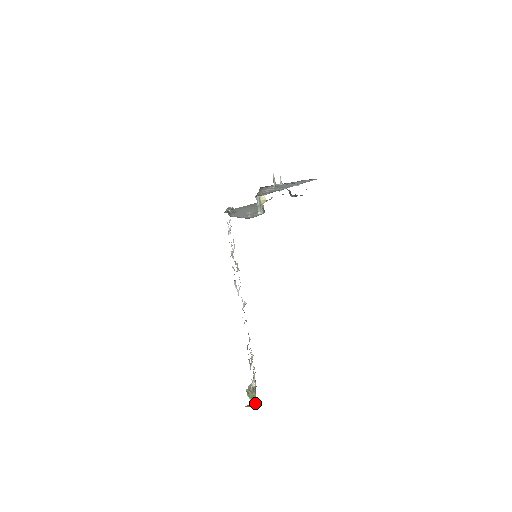
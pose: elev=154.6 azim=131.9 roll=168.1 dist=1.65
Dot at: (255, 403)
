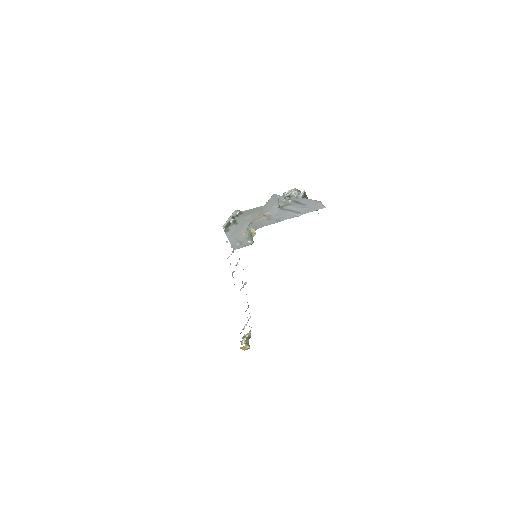
Dot at: (246, 349)
